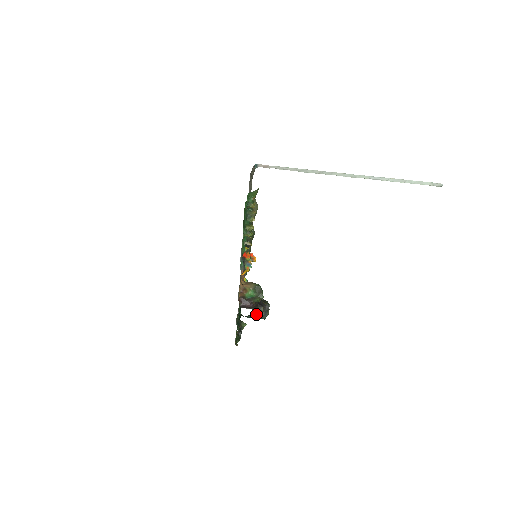
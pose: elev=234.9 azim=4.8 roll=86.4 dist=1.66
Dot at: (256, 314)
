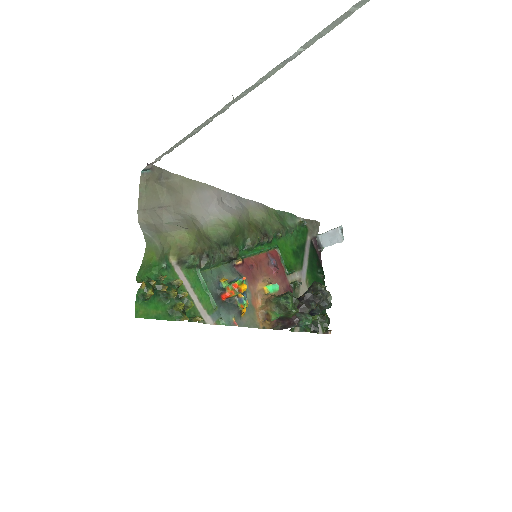
Dot at: (306, 324)
